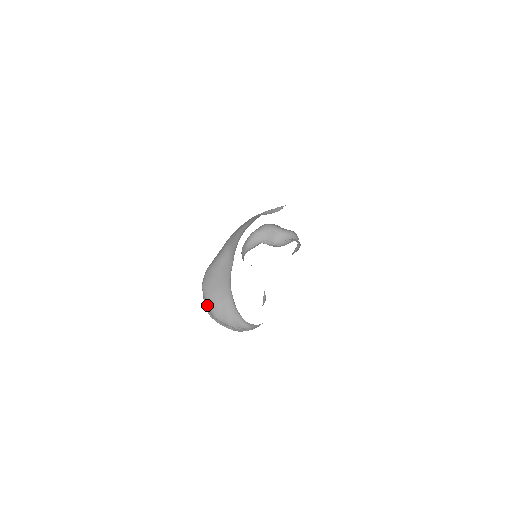
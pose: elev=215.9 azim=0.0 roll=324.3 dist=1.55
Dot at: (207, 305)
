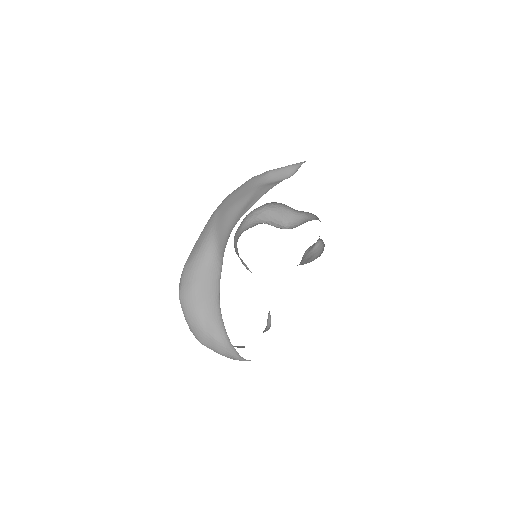
Dot at: occluded
